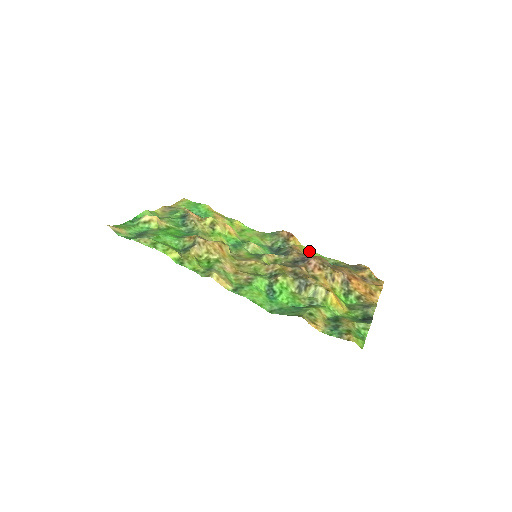
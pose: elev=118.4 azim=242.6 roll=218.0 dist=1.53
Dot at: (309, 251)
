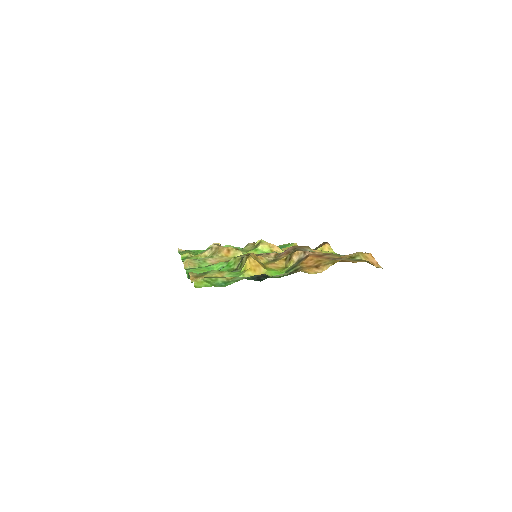
Dot at: occluded
